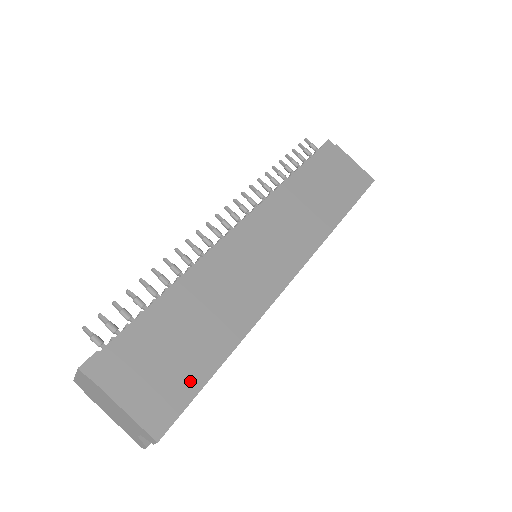
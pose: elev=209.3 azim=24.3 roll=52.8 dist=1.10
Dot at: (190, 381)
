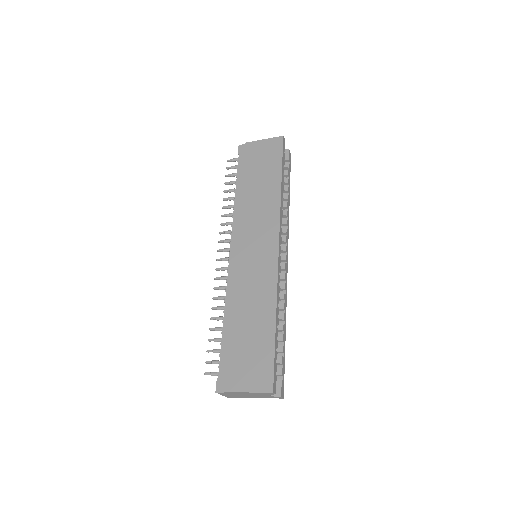
Dot at: (266, 353)
